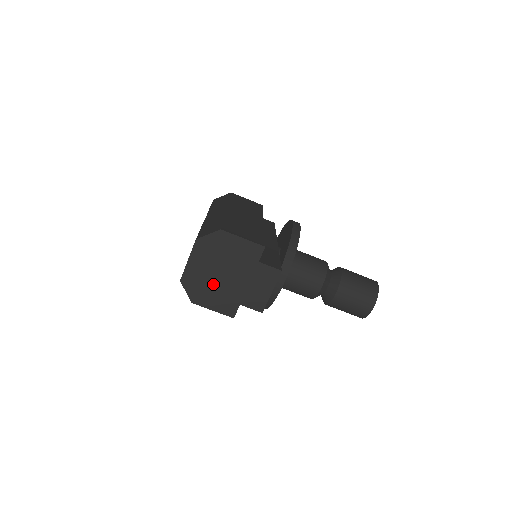
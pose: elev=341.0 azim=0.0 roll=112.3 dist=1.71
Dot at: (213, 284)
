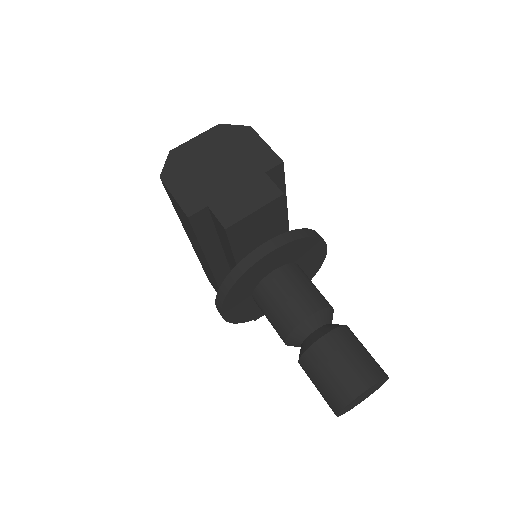
Dot at: (199, 170)
